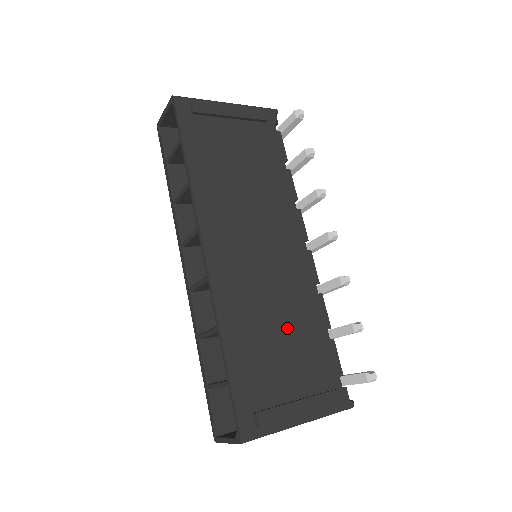
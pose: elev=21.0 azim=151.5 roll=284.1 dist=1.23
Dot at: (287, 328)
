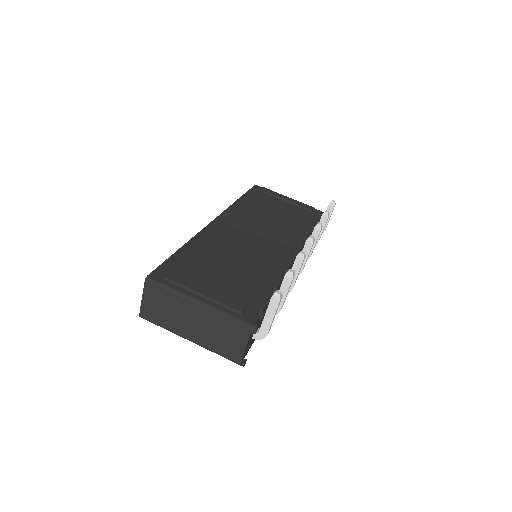
Dot at: (238, 267)
